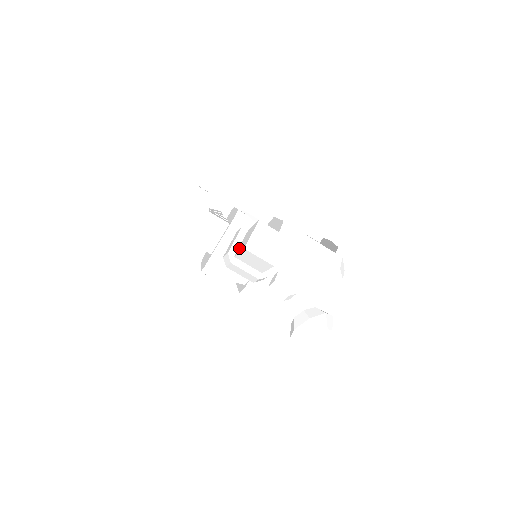
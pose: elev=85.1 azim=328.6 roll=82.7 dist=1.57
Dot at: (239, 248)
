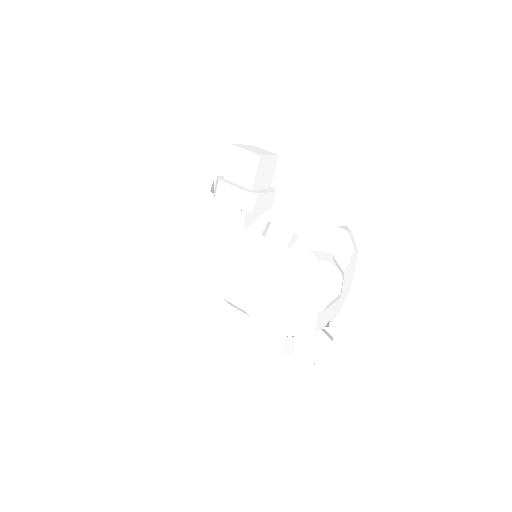
Dot at: occluded
